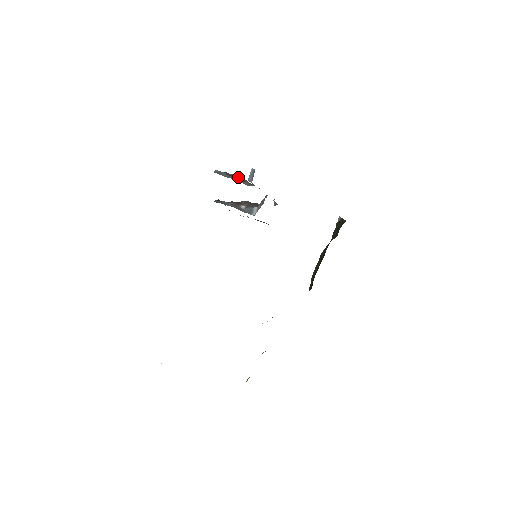
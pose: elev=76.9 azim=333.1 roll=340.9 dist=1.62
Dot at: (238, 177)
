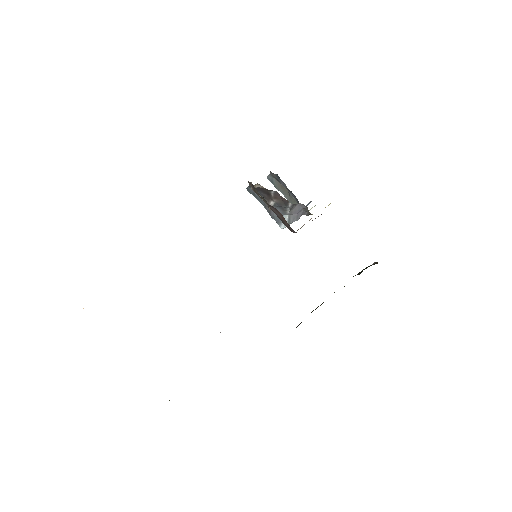
Dot at: occluded
